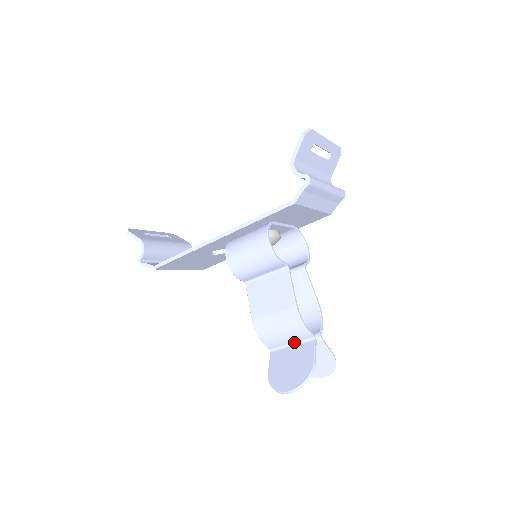
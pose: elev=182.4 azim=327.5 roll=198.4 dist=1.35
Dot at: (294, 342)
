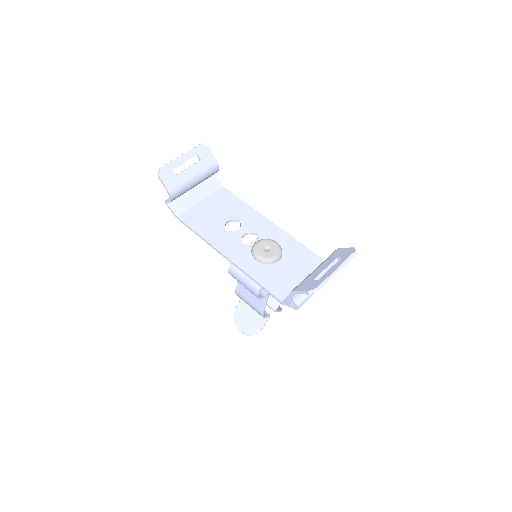
Dot at: occluded
